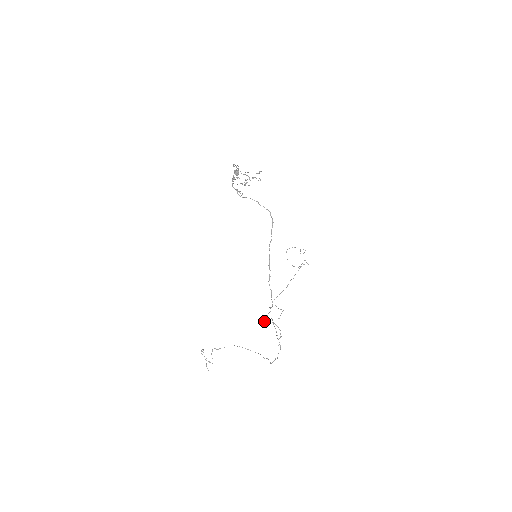
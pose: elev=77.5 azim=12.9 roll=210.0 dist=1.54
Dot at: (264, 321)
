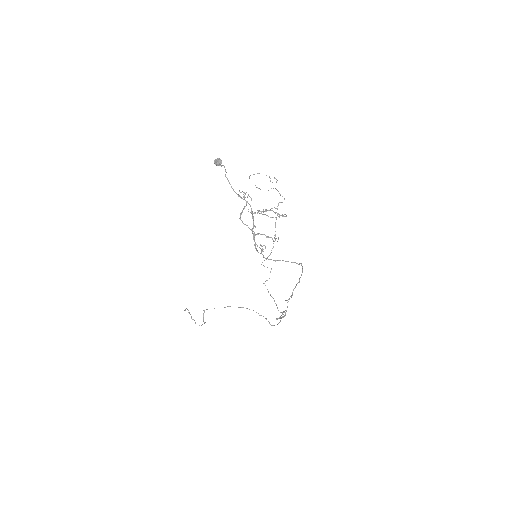
Dot at: occluded
